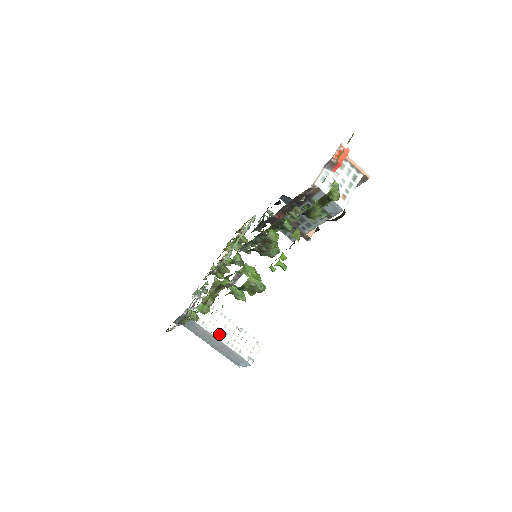
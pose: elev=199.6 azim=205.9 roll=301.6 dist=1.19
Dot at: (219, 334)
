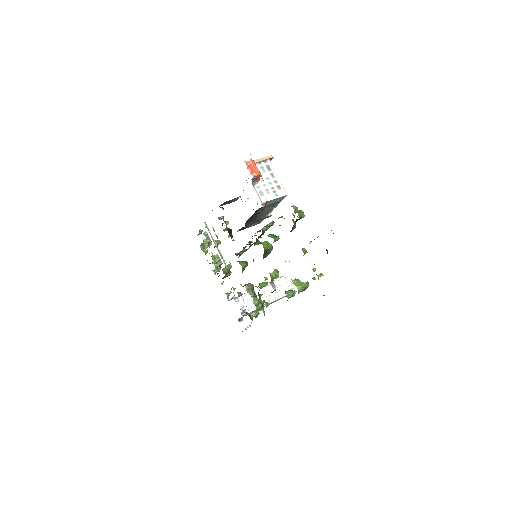
Dot at: (267, 300)
